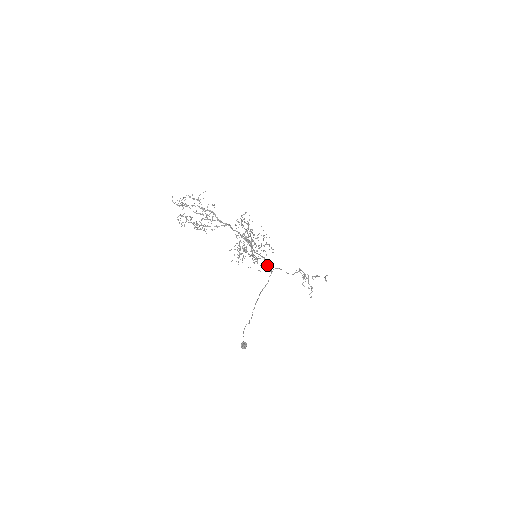
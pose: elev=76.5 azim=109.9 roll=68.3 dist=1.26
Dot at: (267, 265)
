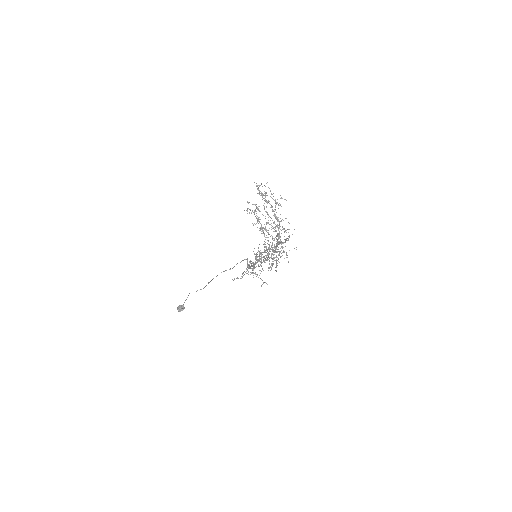
Dot at: occluded
